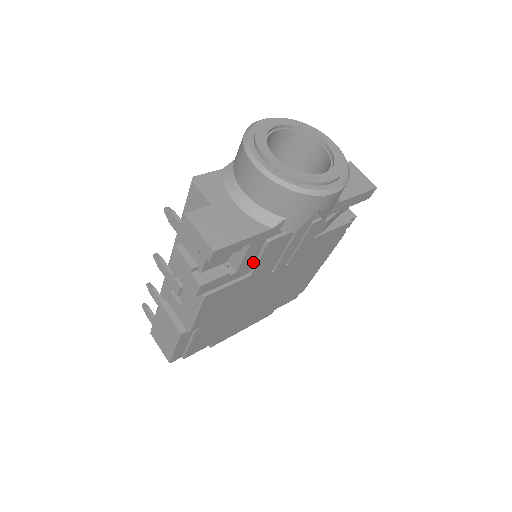
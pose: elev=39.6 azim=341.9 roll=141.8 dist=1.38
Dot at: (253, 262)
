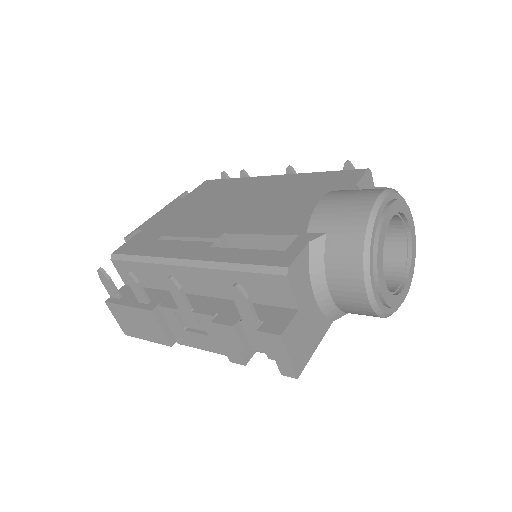
Dot at: occluded
